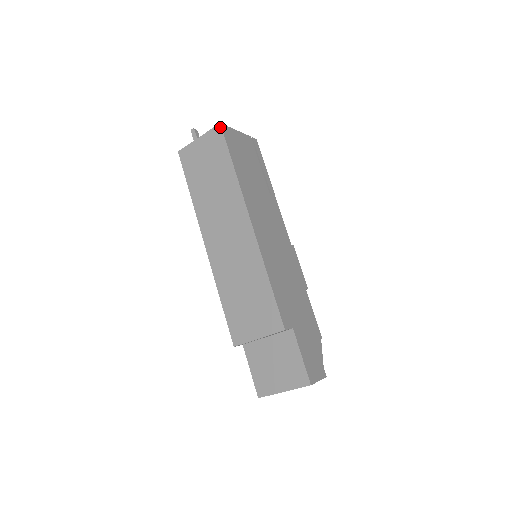
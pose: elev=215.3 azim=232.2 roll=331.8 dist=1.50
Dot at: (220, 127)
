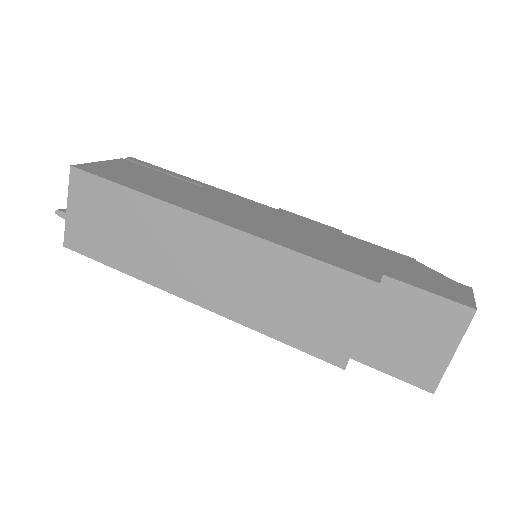
Dot at: (74, 169)
